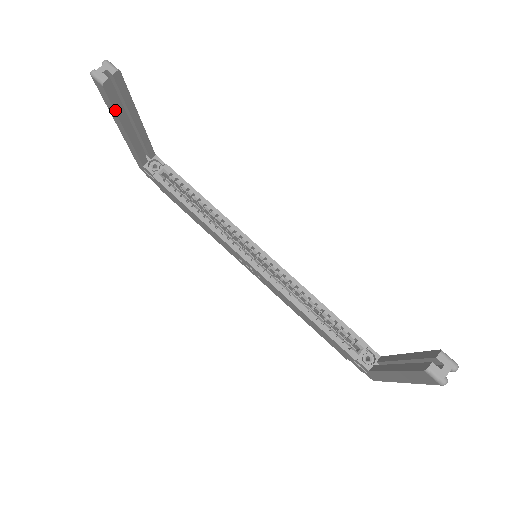
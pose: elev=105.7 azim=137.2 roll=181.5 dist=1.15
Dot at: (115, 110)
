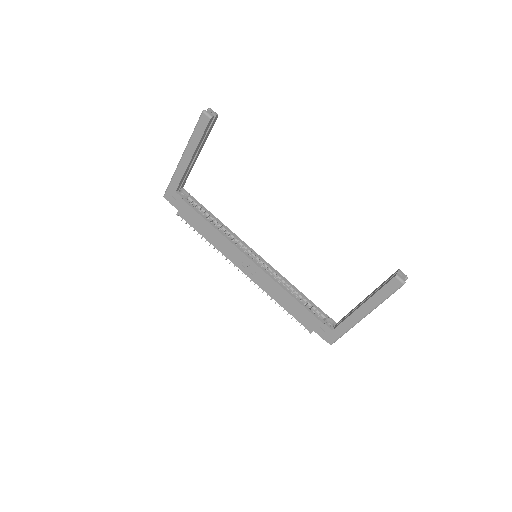
Dot at: (201, 138)
